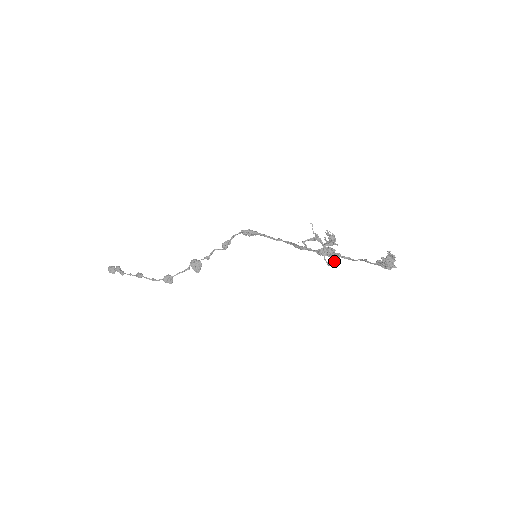
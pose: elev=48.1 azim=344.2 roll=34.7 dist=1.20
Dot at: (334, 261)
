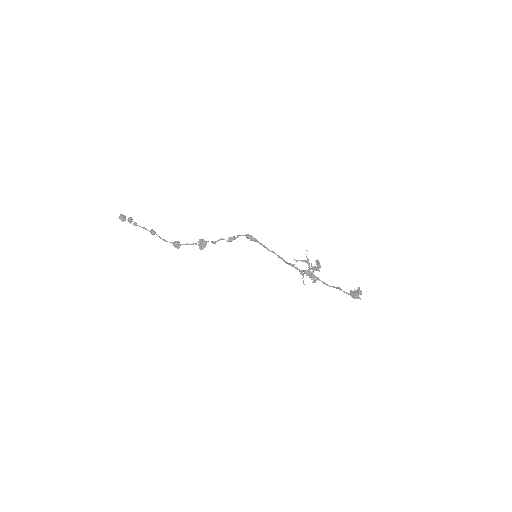
Dot at: (312, 282)
